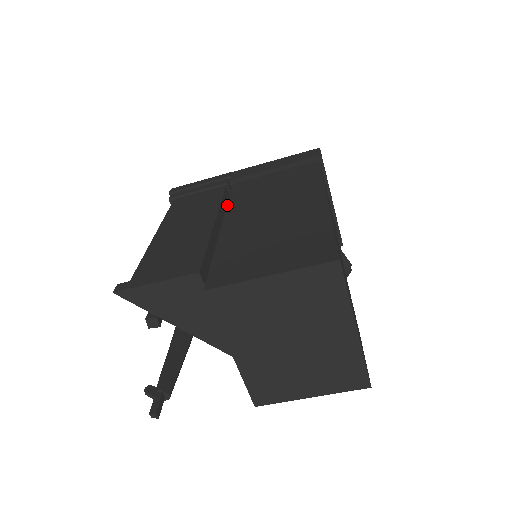
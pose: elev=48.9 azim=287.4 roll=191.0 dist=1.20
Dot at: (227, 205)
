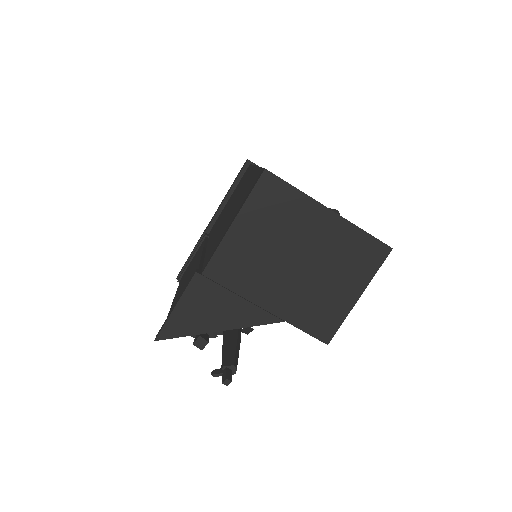
Dot at: occluded
